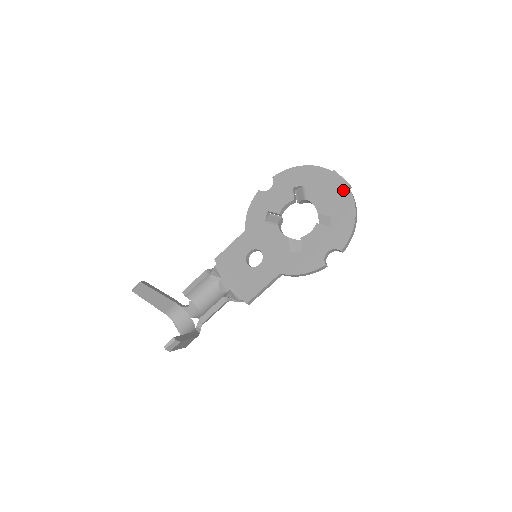
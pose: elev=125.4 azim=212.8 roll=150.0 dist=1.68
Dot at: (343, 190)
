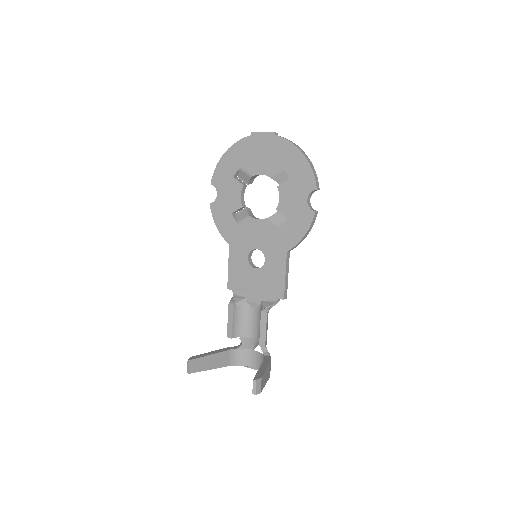
Dot at: (273, 141)
